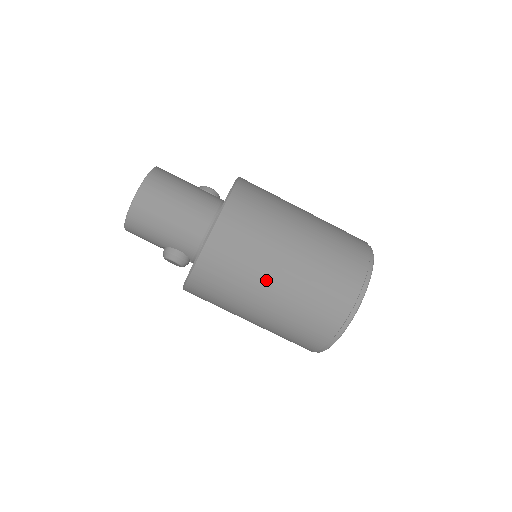
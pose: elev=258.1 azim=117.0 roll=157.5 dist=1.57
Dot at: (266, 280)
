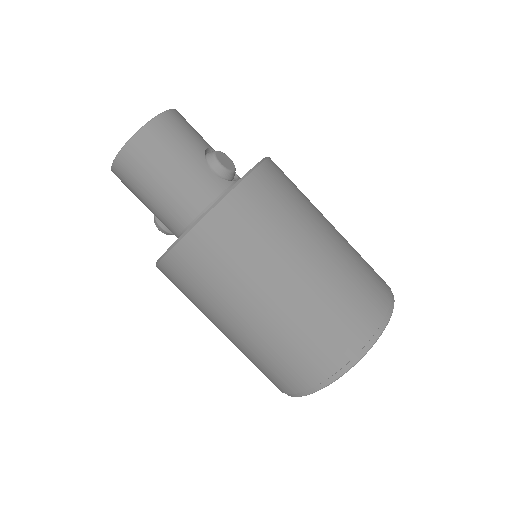
Dot at: (220, 320)
